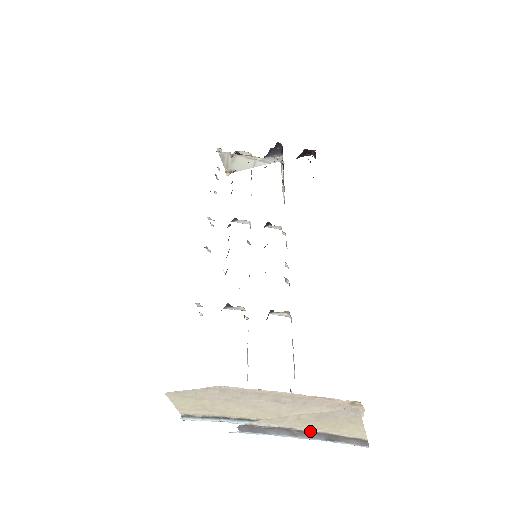
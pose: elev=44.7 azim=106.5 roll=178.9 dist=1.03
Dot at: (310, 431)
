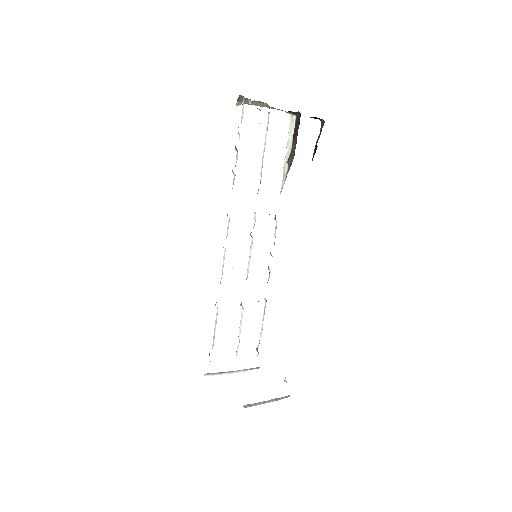
Dot at: (271, 400)
